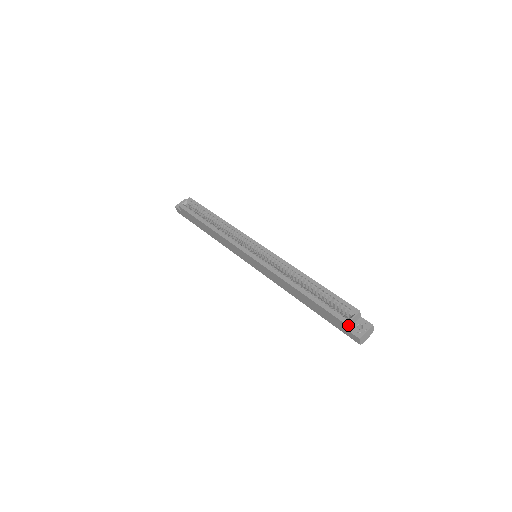
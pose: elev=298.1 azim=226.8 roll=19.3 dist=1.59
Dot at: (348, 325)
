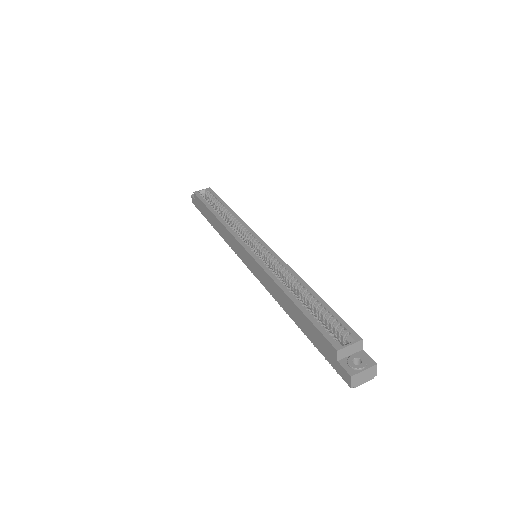
Dot at: (340, 353)
